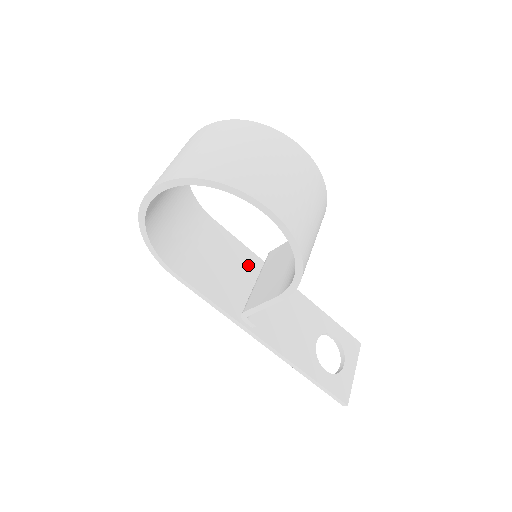
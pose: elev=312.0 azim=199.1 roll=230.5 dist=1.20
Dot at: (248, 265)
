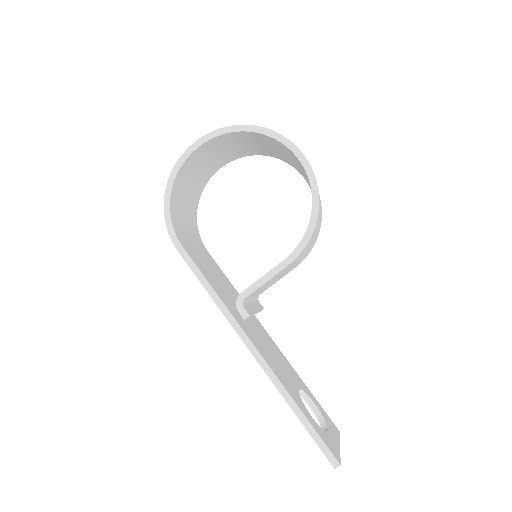
Dot at: (235, 294)
